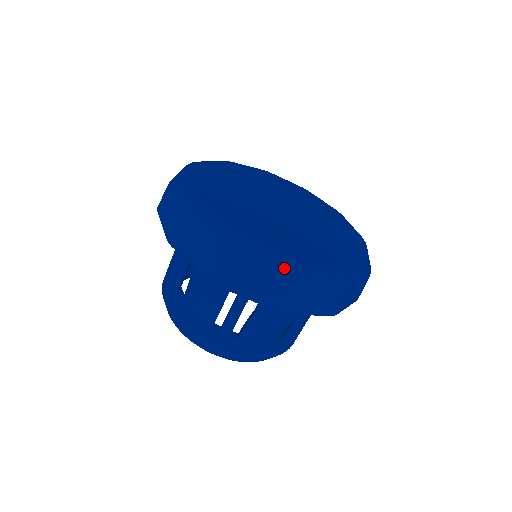
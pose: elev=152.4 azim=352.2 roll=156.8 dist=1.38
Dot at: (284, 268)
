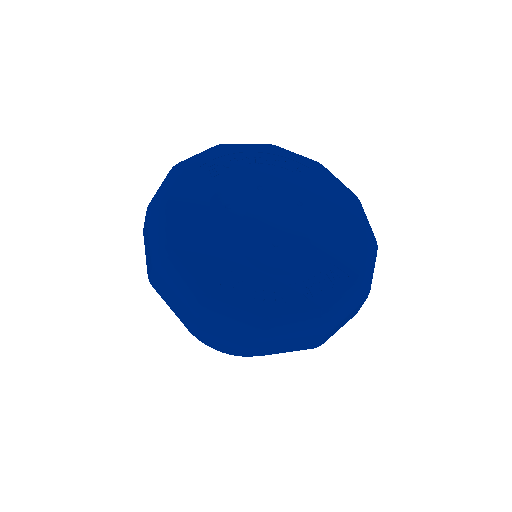
Dot at: (316, 325)
